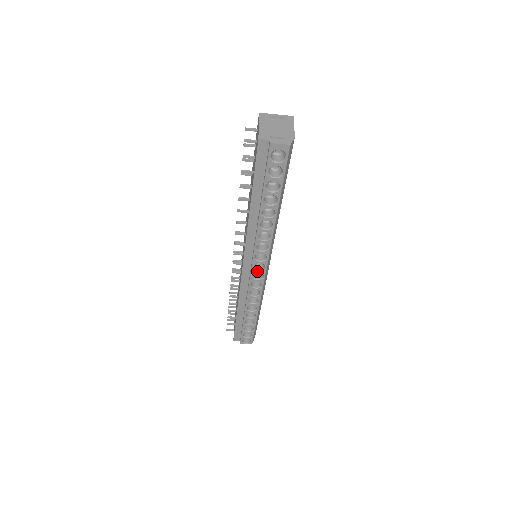
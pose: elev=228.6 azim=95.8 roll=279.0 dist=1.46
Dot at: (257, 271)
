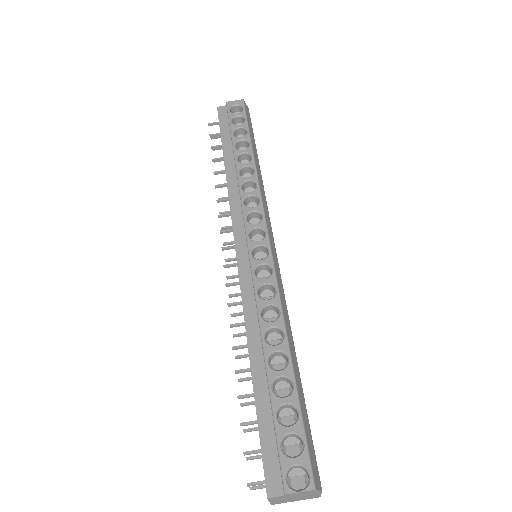
Dot at: (256, 243)
